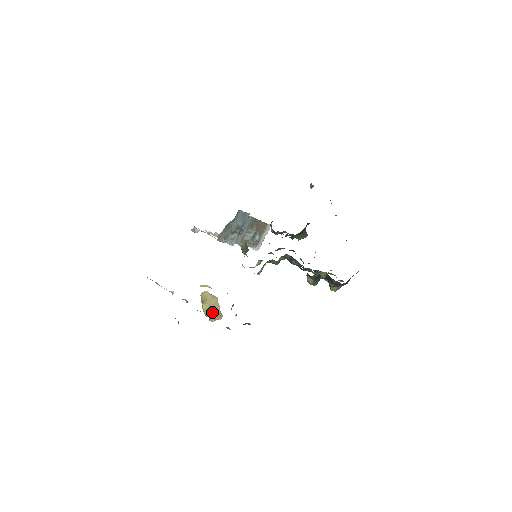
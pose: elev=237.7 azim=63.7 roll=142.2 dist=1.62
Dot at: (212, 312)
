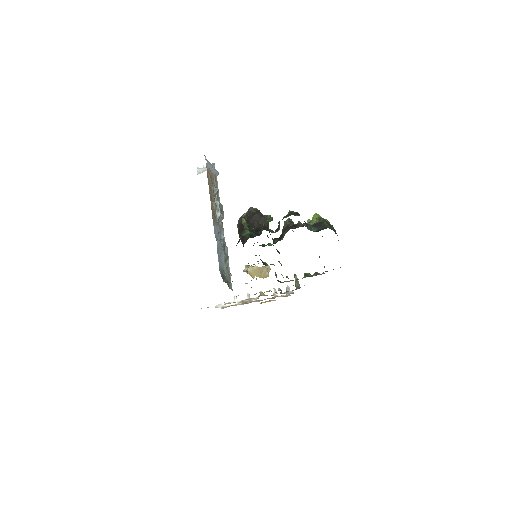
Dot at: (263, 274)
